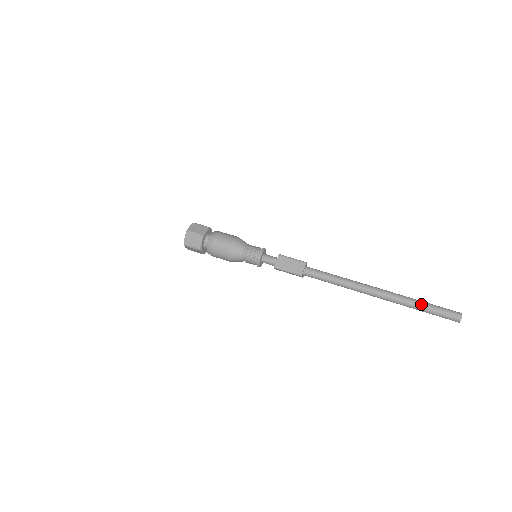
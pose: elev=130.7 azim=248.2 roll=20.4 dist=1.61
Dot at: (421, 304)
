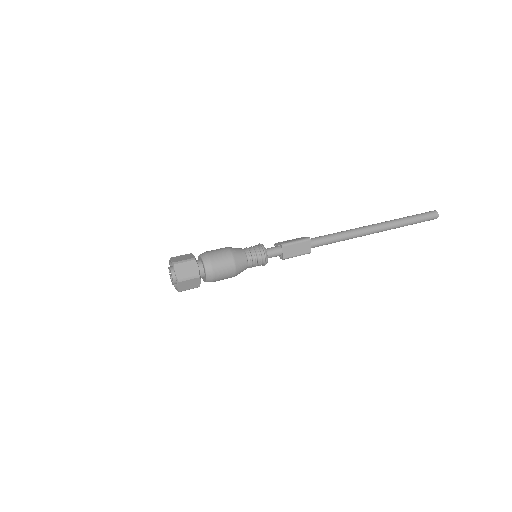
Dot at: (410, 222)
